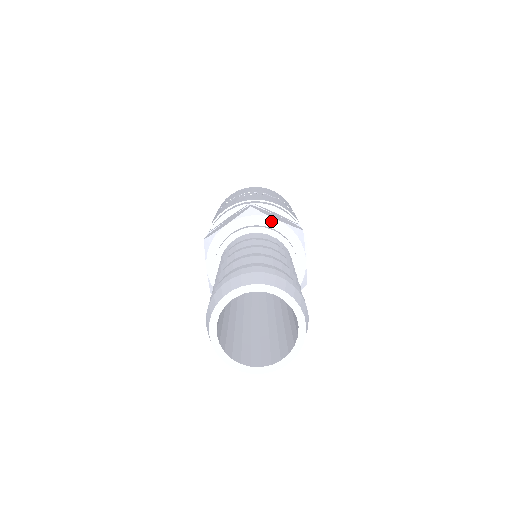
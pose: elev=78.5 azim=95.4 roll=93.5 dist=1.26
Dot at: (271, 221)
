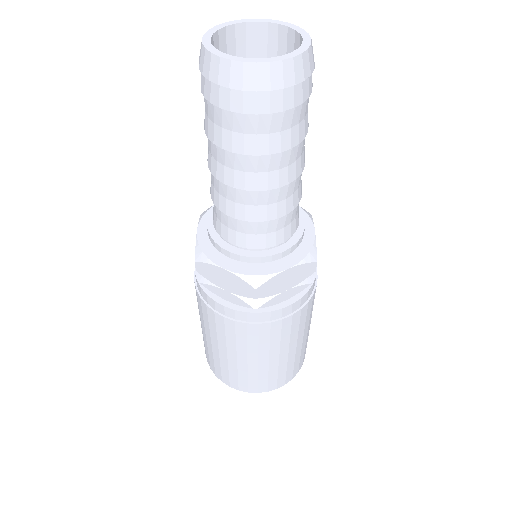
Dot at: occluded
